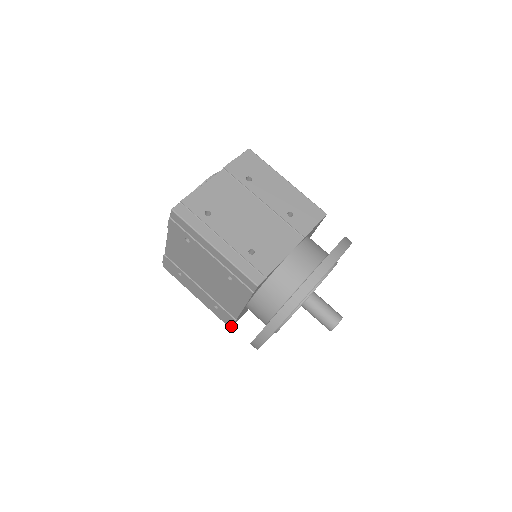
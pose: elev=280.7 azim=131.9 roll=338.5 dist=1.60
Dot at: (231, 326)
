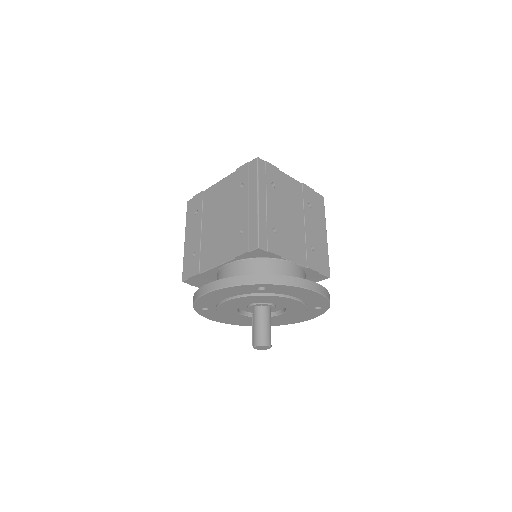
Dot at: (186, 279)
